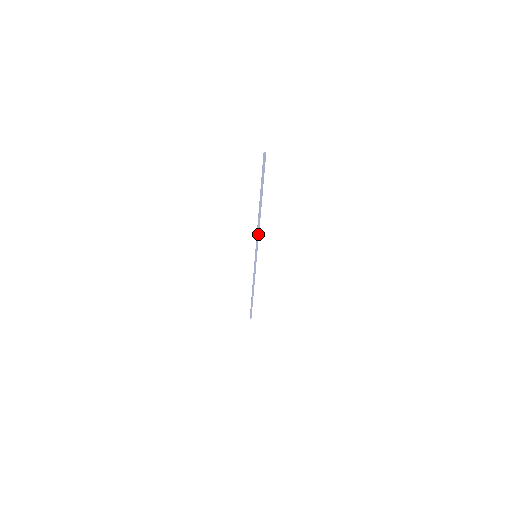
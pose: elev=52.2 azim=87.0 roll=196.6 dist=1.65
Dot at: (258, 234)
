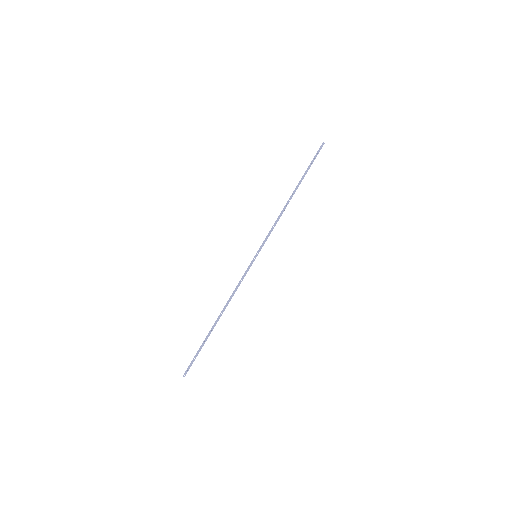
Dot at: (275, 225)
